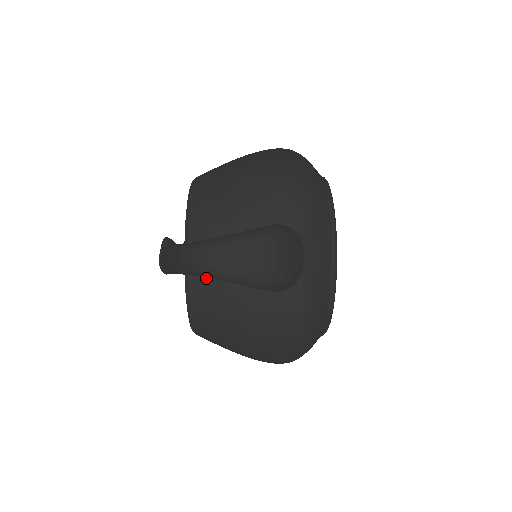
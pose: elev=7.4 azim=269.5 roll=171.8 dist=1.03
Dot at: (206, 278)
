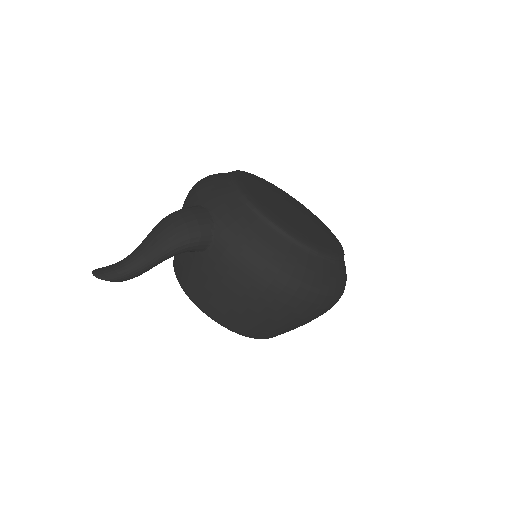
Dot at: (190, 284)
